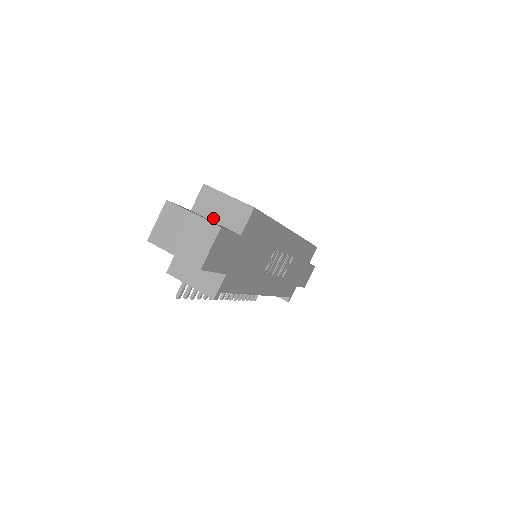
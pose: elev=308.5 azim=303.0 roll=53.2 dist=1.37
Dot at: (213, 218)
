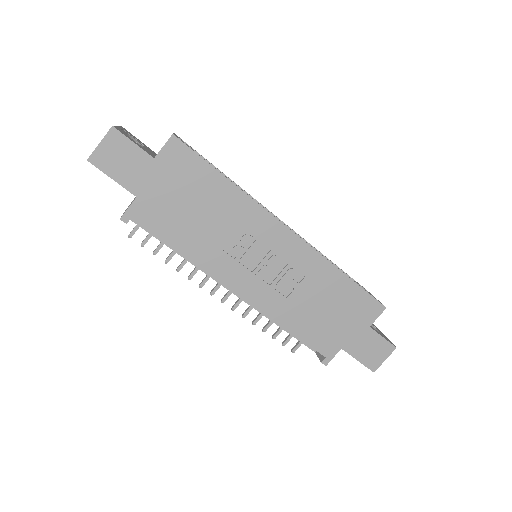
Dot at: occluded
